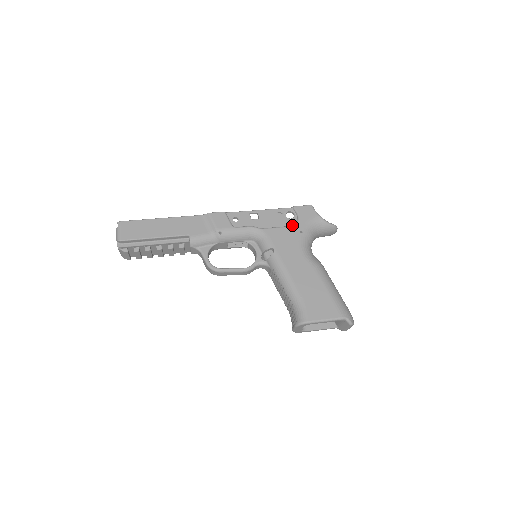
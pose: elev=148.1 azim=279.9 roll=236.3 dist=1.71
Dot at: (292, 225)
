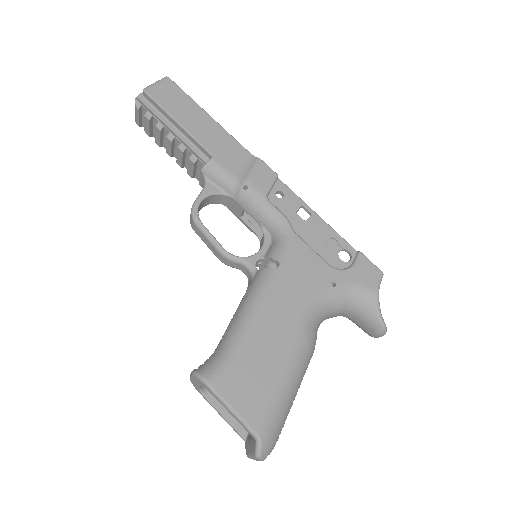
Dot at: (333, 266)
